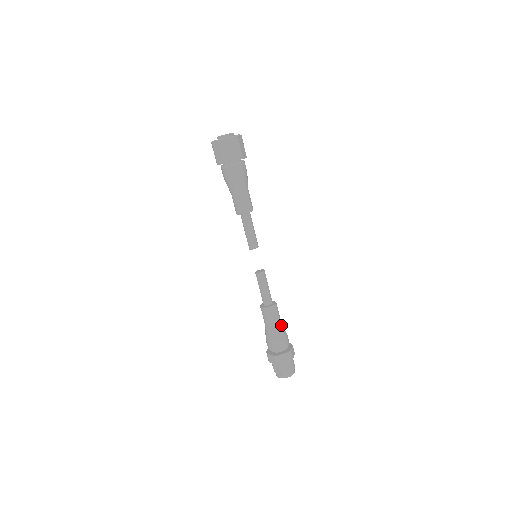
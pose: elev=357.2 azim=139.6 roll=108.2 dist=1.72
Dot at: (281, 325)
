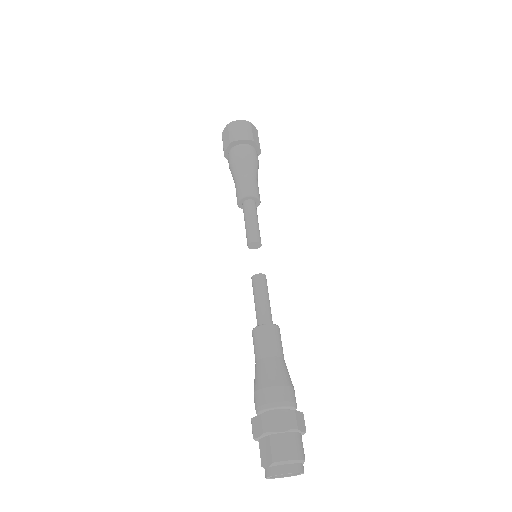
Dot at: (283, 363)
